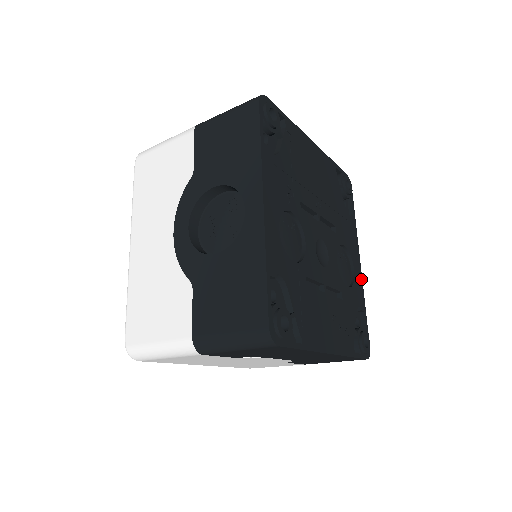
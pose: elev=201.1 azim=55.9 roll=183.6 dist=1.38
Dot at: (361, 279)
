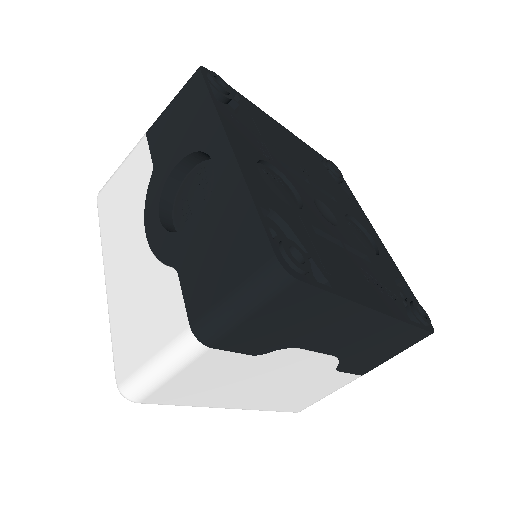
Dot at: (387, 253)
